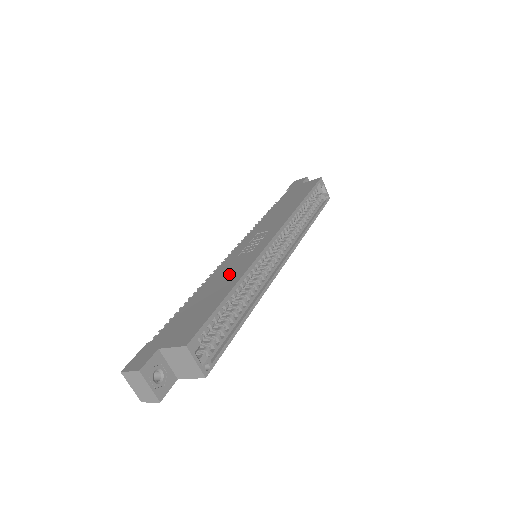
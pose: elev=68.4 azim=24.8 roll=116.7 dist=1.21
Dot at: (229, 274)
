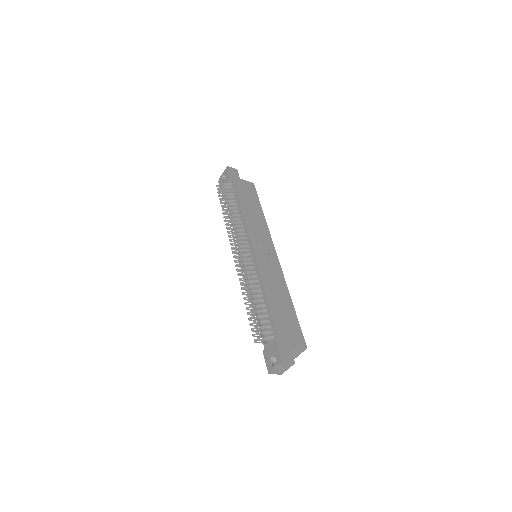
Dot at: (277, 284)
